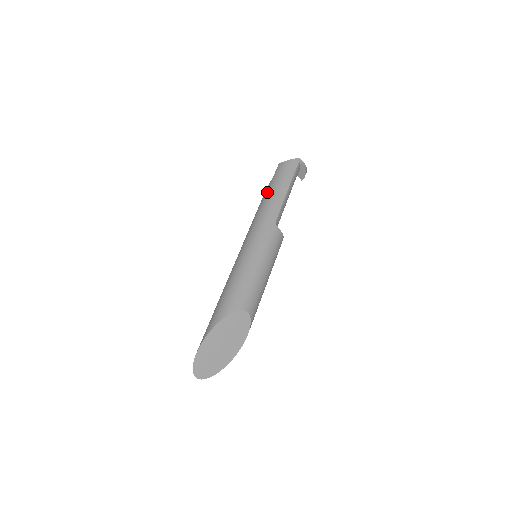
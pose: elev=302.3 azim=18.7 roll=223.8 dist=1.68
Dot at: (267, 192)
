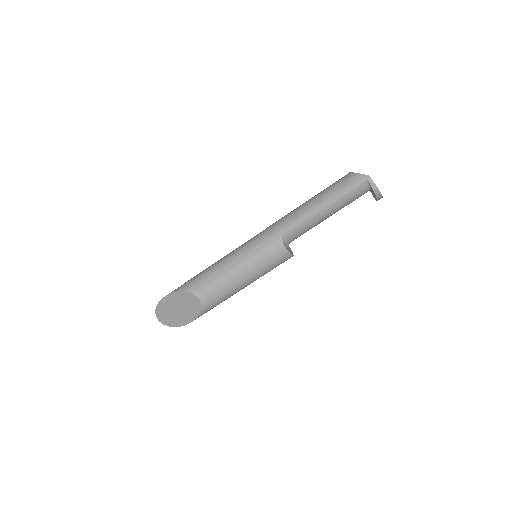
Dot at: (309, 199)
